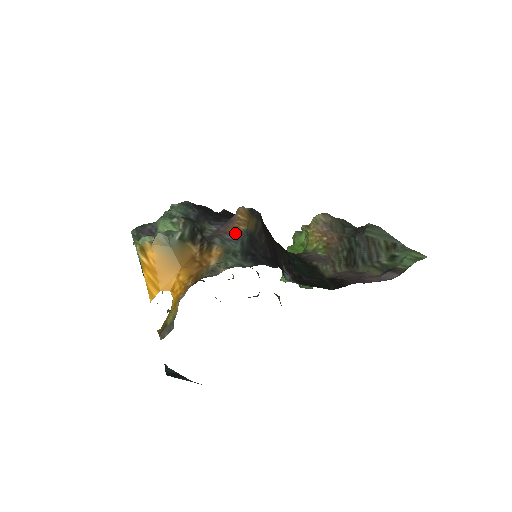
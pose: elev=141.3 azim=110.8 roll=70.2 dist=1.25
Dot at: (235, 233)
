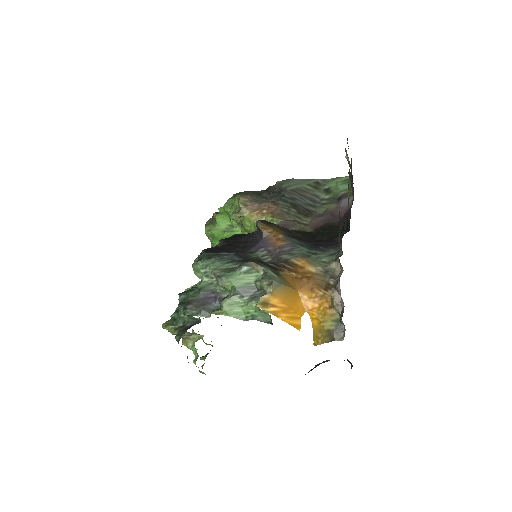
Dot at: (285, 243)
